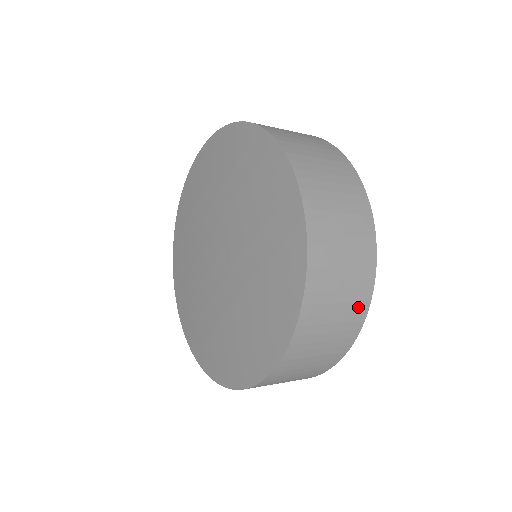
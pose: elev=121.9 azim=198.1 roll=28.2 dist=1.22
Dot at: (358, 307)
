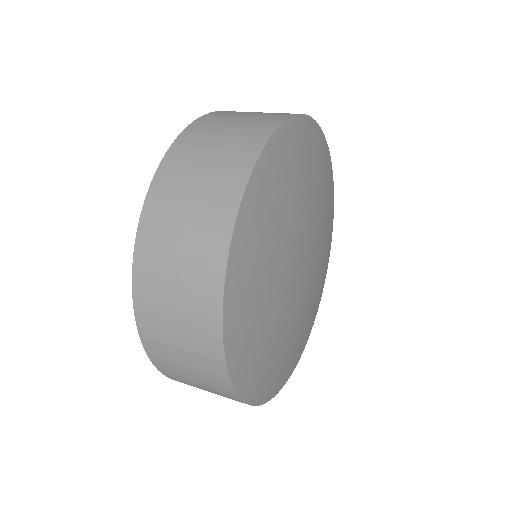
Dot at: occluded
